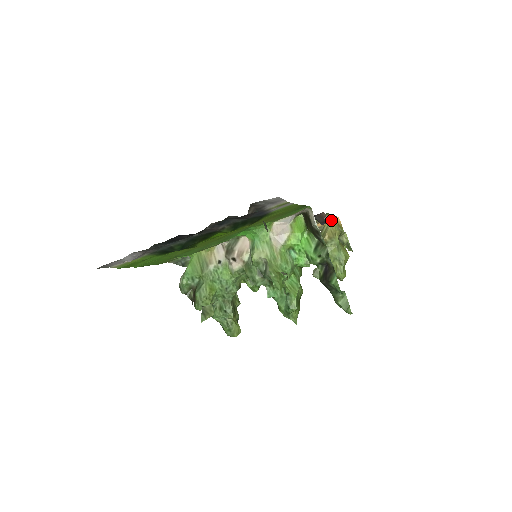
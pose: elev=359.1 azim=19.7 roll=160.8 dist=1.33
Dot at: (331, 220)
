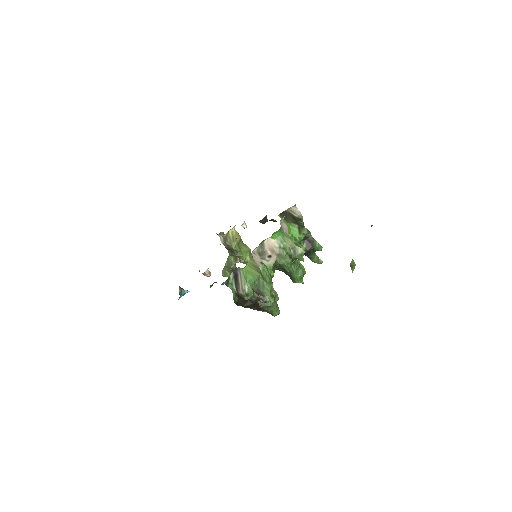
Dot at: (245, 225)
